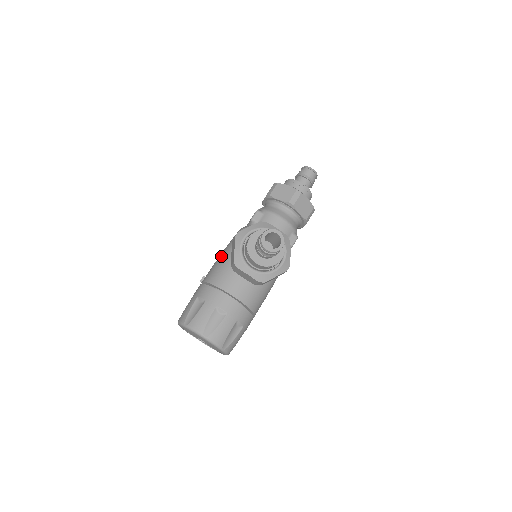
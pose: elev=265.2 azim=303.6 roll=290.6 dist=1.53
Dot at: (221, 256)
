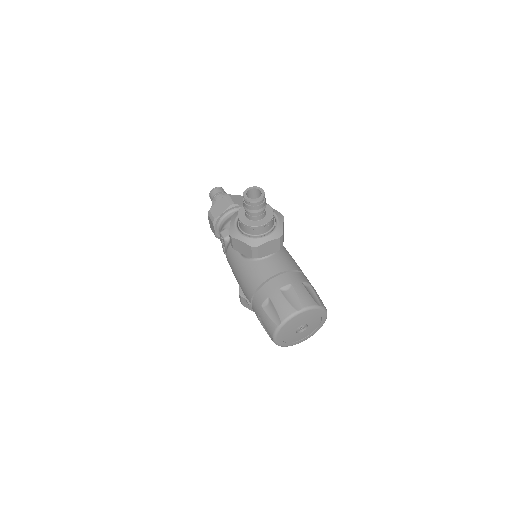
Dot at: (239, 275)
